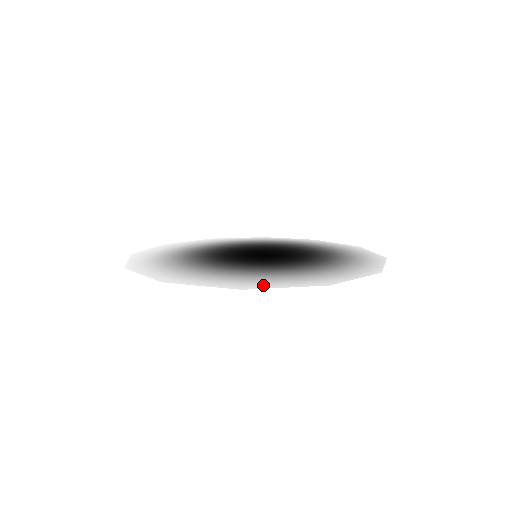
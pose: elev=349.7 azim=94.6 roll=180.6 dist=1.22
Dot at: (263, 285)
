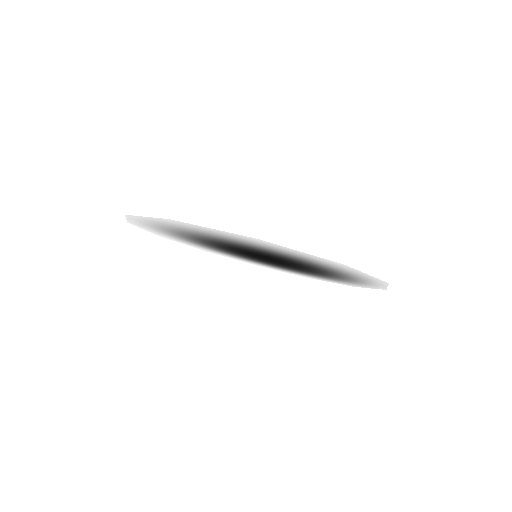
Dot at: (145, 219)
